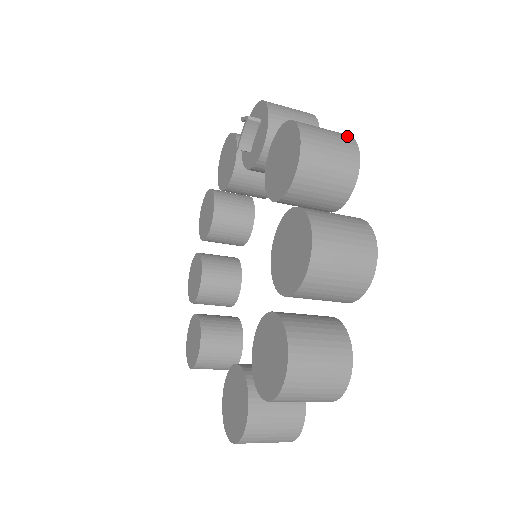
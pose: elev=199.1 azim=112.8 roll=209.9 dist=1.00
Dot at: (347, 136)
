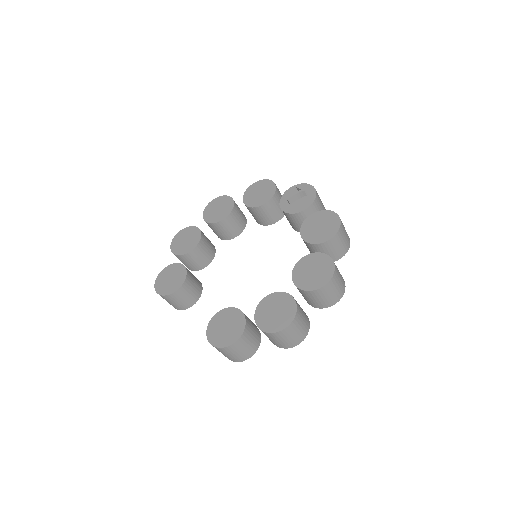
Dot at: occluded
